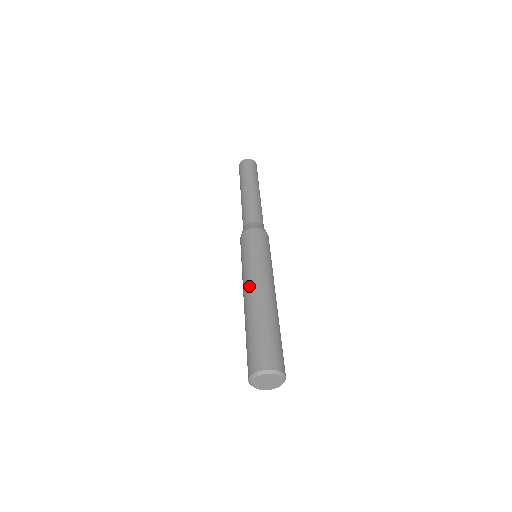
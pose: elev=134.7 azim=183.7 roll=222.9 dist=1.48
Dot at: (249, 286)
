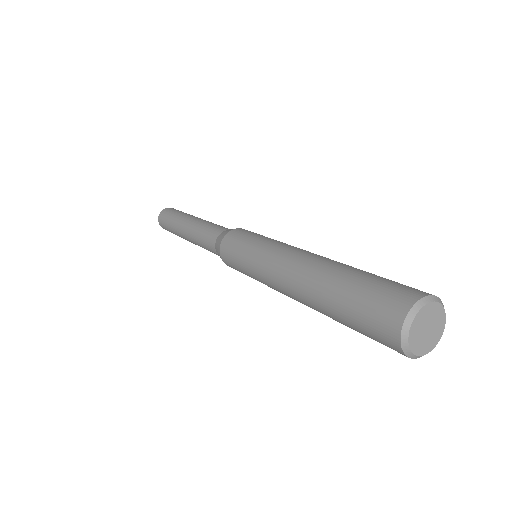
Dot at: (304, 250)
